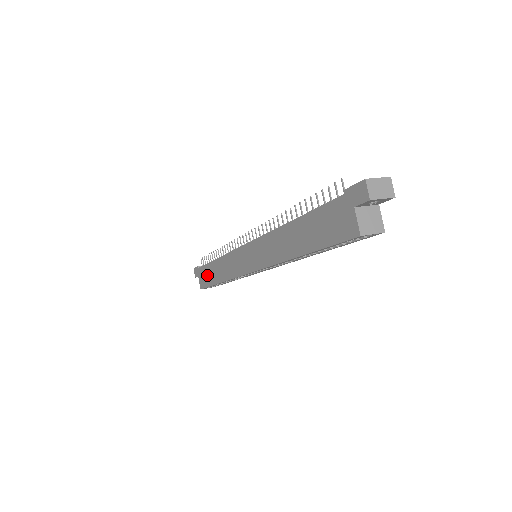
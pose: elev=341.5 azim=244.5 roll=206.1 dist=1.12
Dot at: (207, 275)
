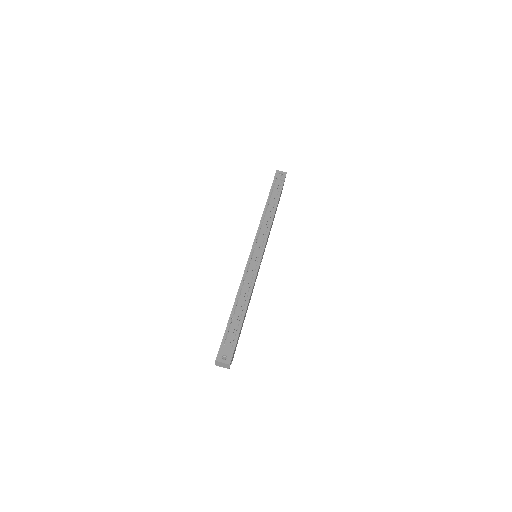
Dot at: occluded
